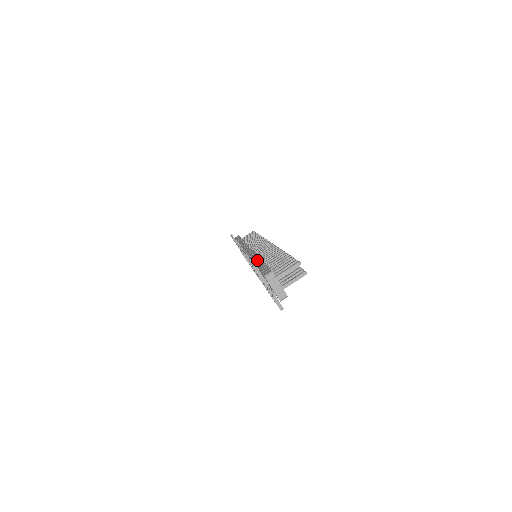
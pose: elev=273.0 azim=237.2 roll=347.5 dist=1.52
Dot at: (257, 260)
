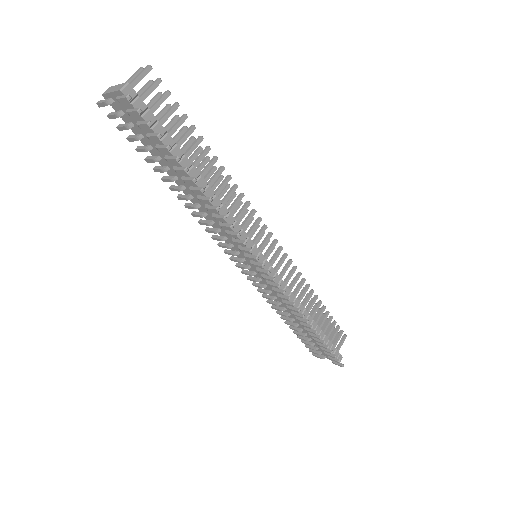
Dot at: occluded
